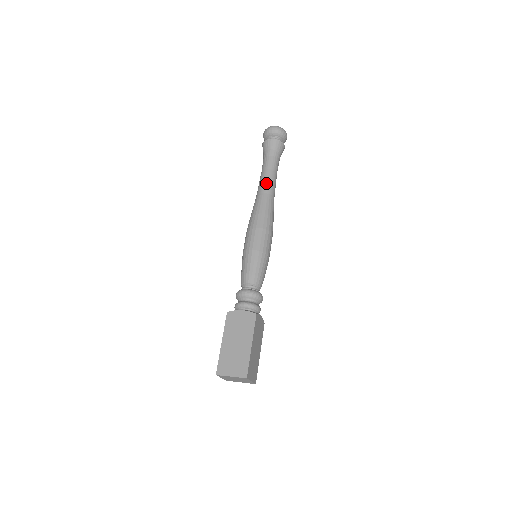
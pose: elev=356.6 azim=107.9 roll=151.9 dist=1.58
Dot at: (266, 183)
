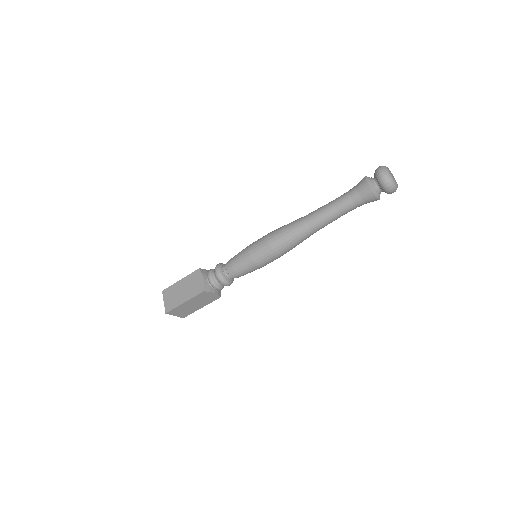
Dot at: (317, 215)
